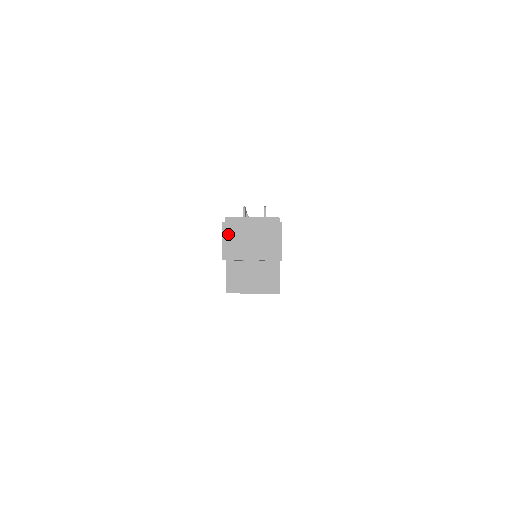
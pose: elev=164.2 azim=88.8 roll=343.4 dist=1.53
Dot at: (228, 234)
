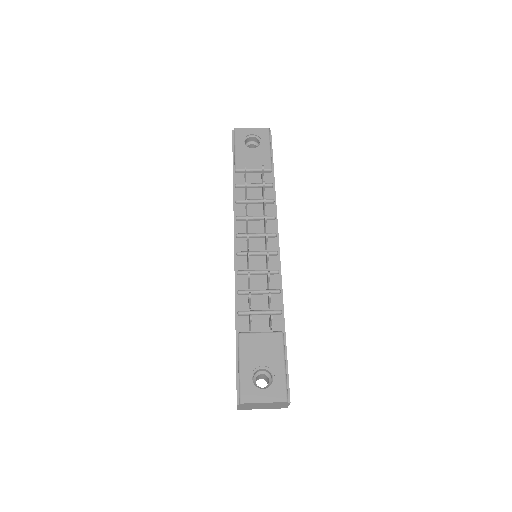
Dot at: (242, 406)
